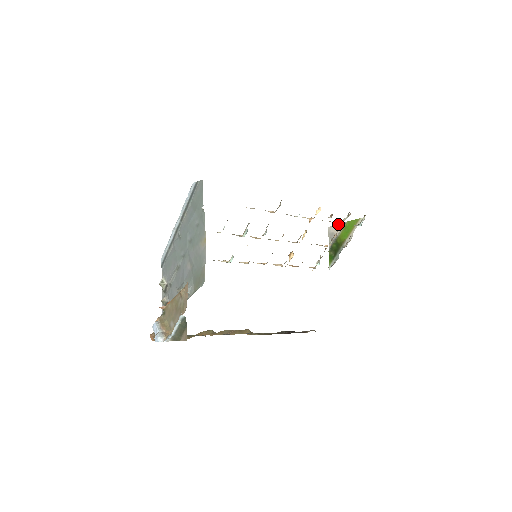
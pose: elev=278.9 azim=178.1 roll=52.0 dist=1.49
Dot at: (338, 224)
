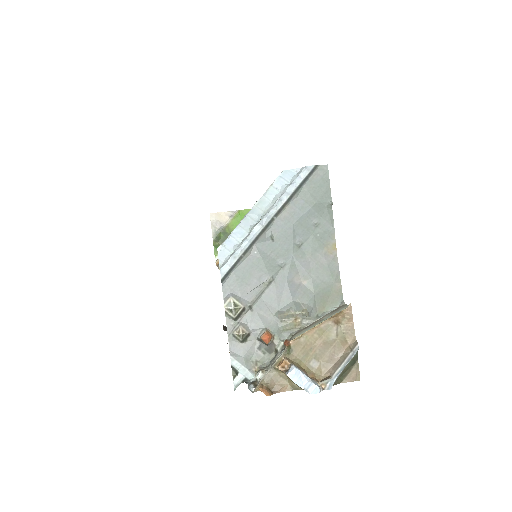
Dot at: occluded
